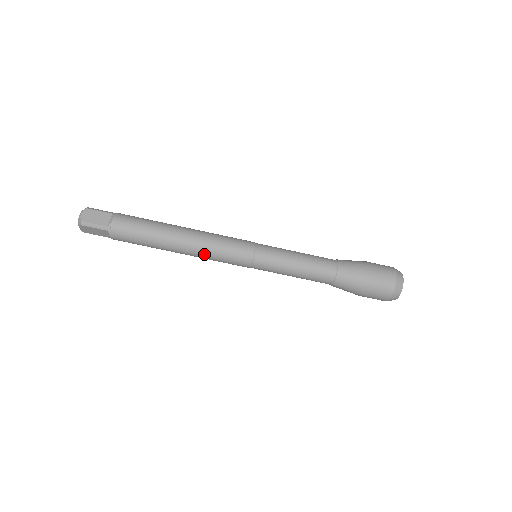
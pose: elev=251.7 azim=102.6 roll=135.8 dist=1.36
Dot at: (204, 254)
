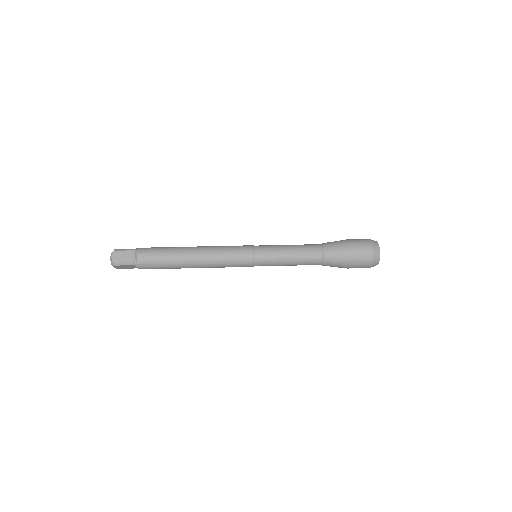
Dot at: (214, 250)
